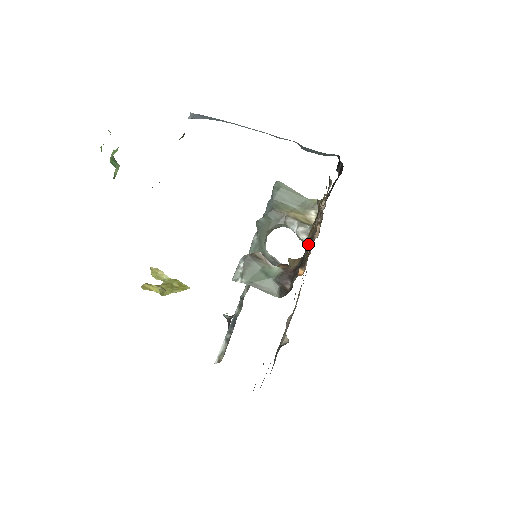
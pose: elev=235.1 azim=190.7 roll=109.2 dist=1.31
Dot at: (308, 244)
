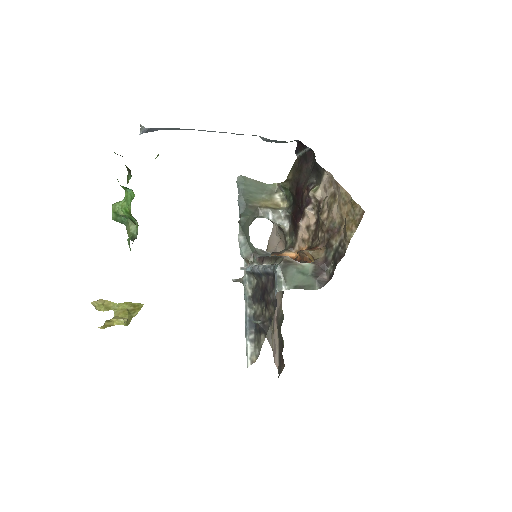
Dot at: (332, 235)
